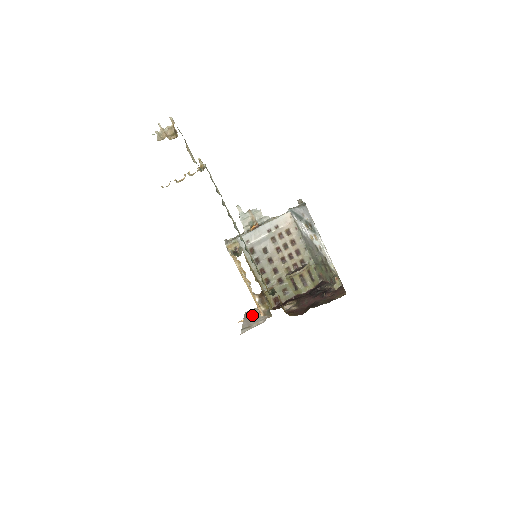
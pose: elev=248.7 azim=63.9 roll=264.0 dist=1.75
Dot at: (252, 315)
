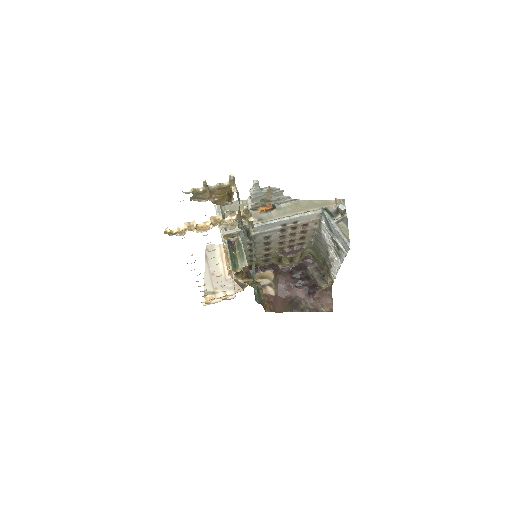
Dot at: occluded
